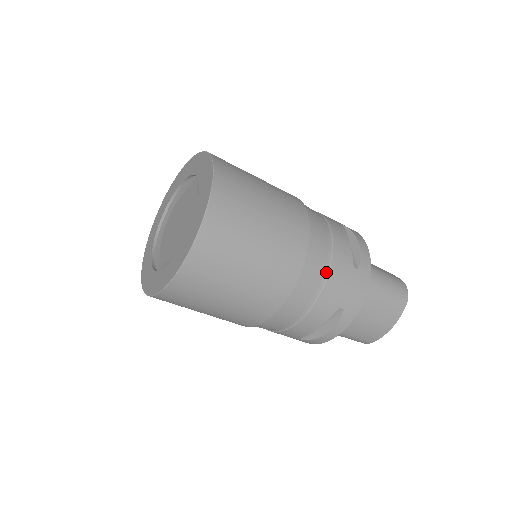
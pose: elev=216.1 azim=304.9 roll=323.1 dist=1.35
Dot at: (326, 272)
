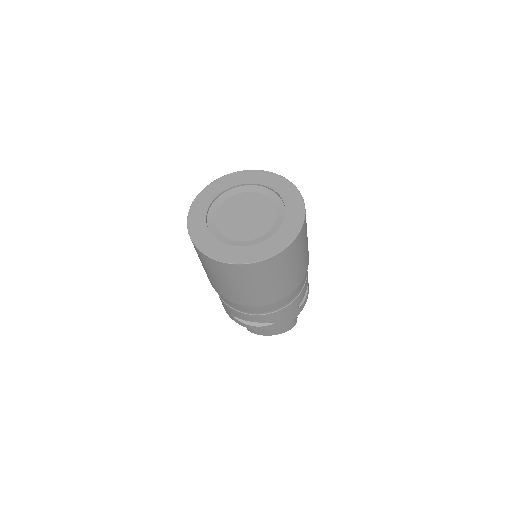
Dot at: (289, 303)
